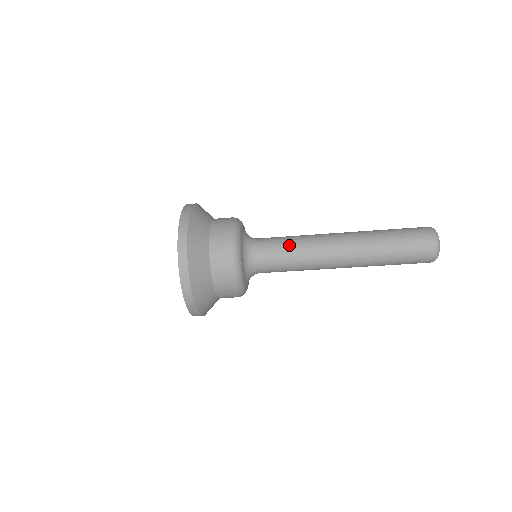
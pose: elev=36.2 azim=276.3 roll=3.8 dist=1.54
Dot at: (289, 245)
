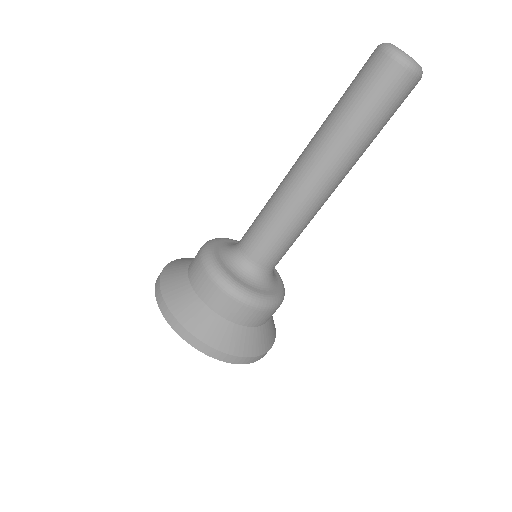
Dot at: (261, 214)
